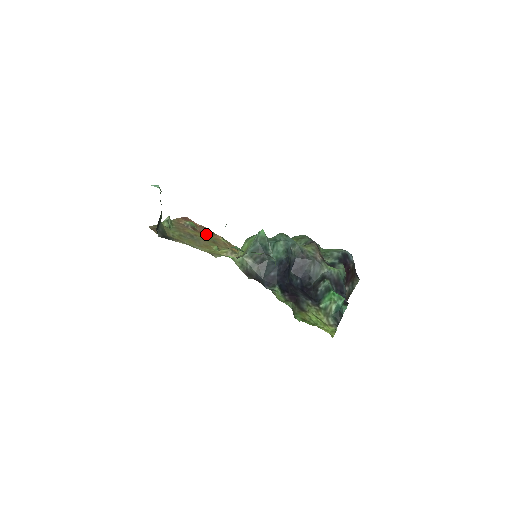
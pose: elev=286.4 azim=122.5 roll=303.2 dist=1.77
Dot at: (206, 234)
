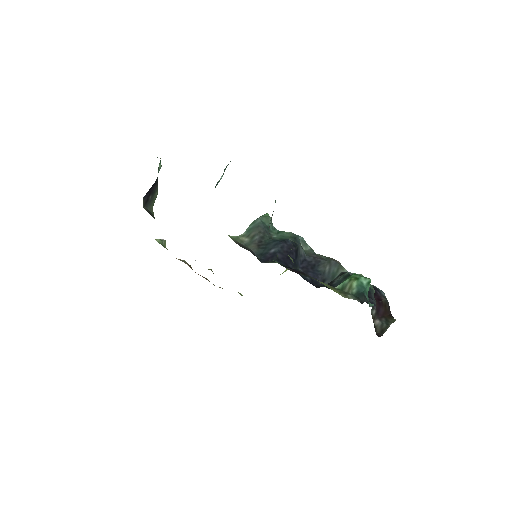
Dot at: occluded
